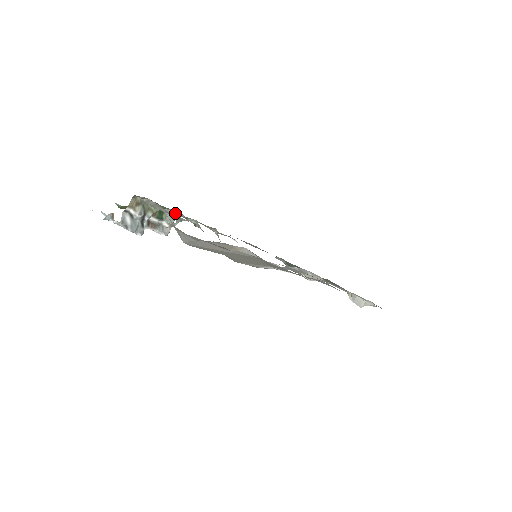
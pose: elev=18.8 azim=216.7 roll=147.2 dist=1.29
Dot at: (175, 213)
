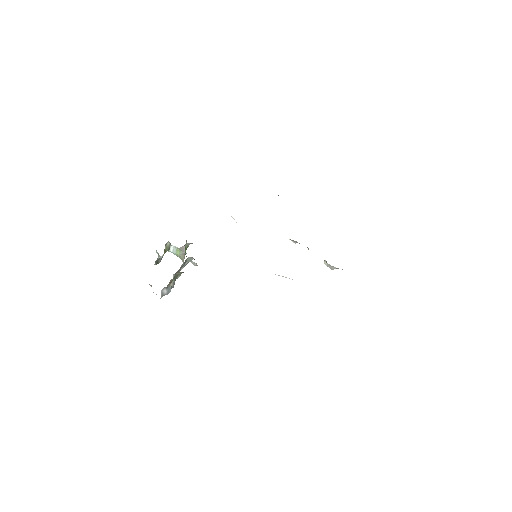
Dot at: (191, 243)
